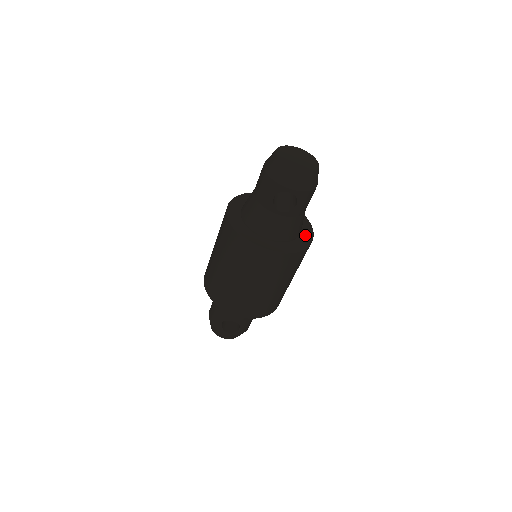
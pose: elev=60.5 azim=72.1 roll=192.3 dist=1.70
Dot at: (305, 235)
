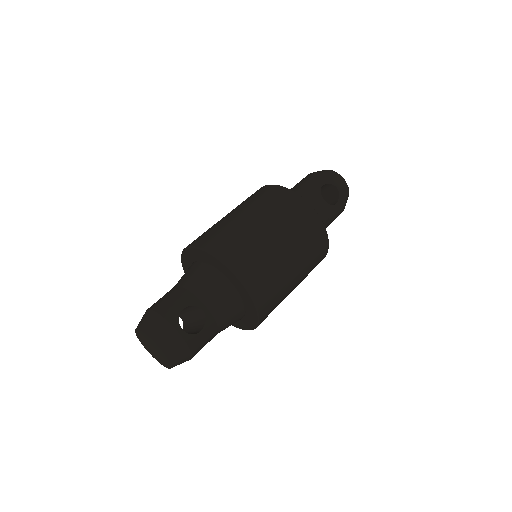
Dot at: occluded
